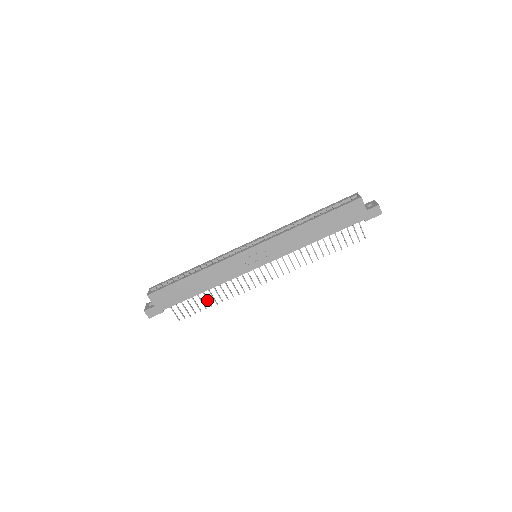
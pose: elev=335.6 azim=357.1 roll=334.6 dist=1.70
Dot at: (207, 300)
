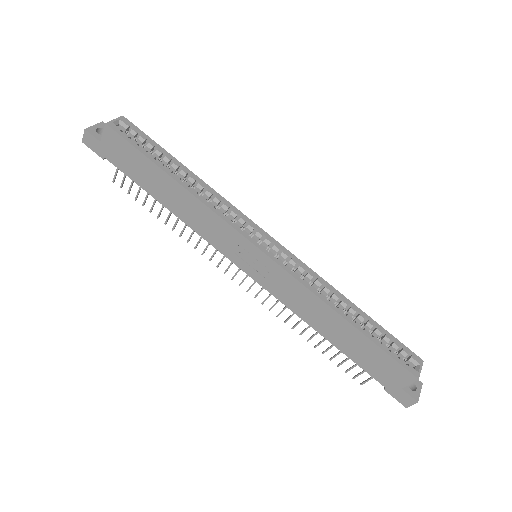
Dot at: (161, 208)
